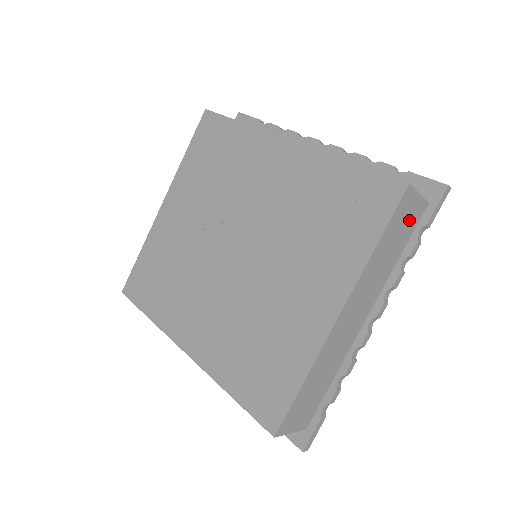
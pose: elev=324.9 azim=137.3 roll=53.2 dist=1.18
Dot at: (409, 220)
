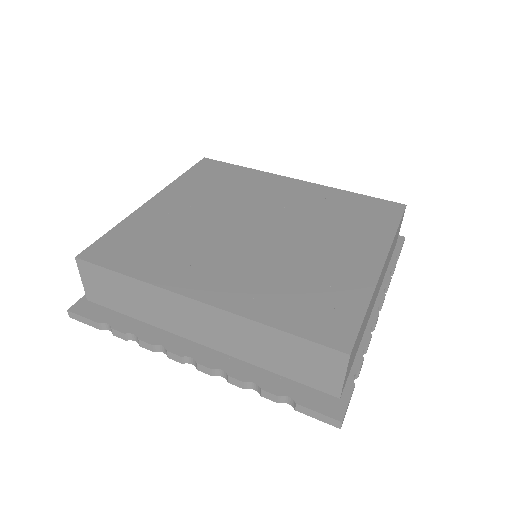
Dot at: occluded
